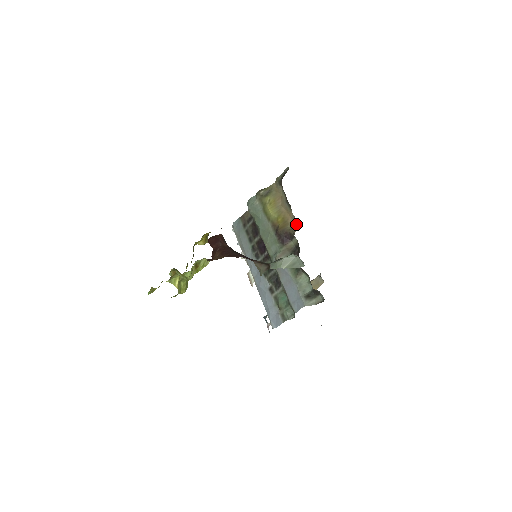
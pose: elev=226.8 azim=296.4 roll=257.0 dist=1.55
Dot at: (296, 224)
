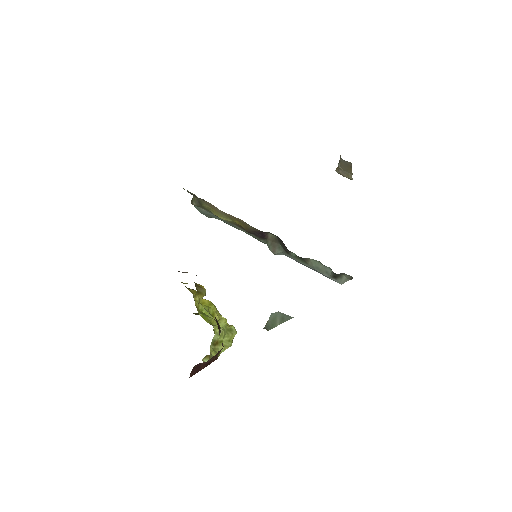
Dot at: occluded
